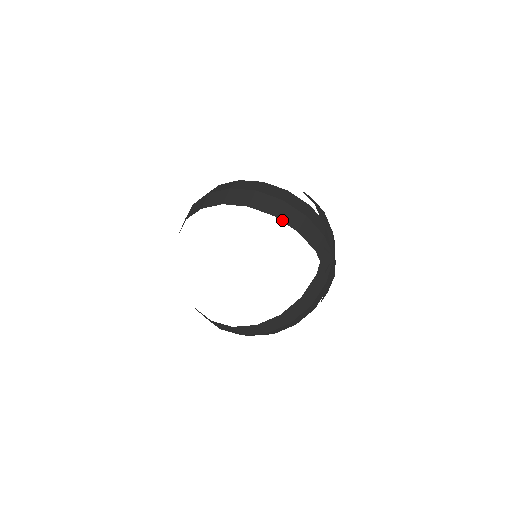
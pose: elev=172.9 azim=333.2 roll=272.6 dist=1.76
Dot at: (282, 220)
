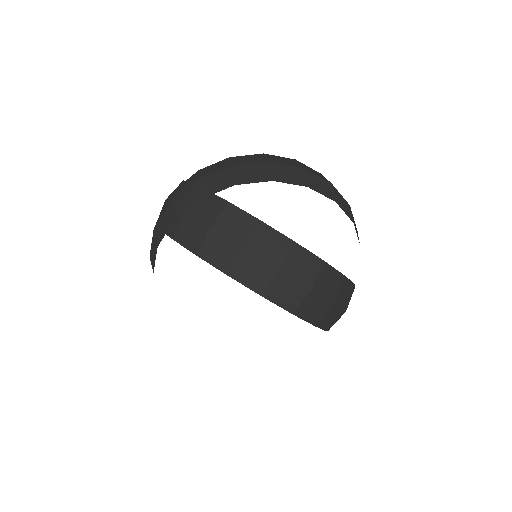
Dot at: occluded
